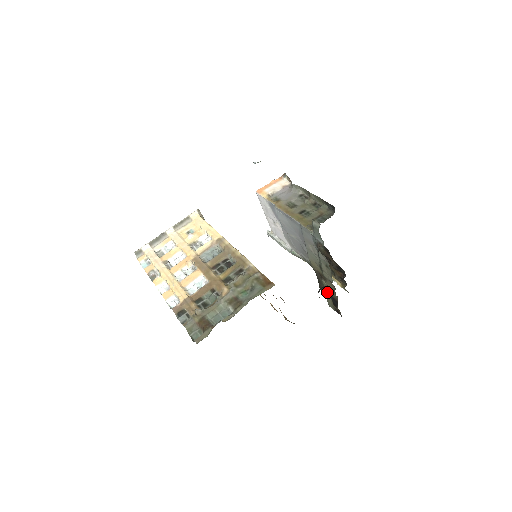
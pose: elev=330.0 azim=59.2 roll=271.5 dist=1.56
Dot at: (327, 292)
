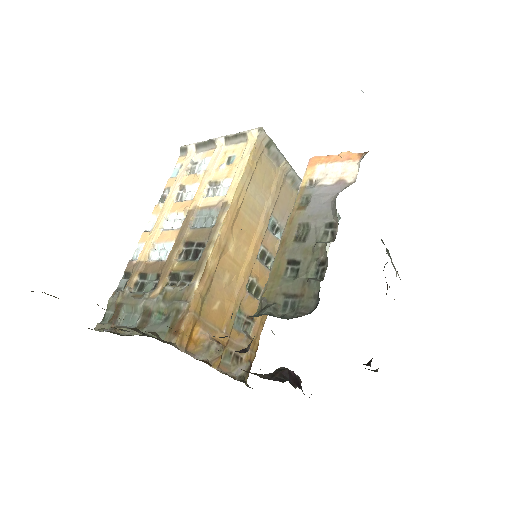
Dot at: occluded
